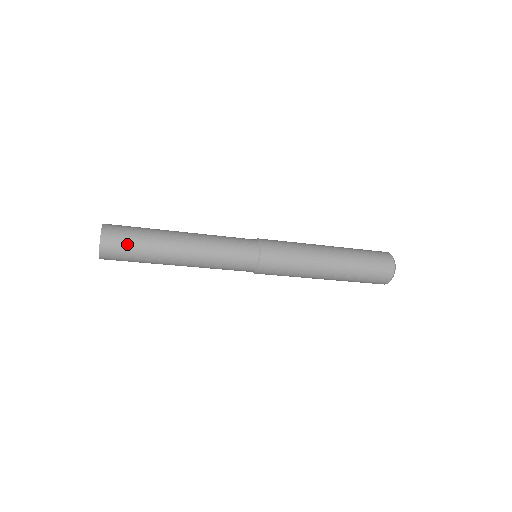
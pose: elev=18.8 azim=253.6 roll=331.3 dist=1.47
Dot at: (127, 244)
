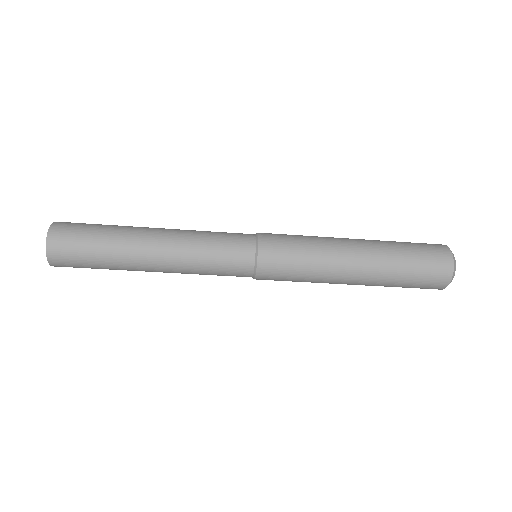
Dot at: (81, 262)
